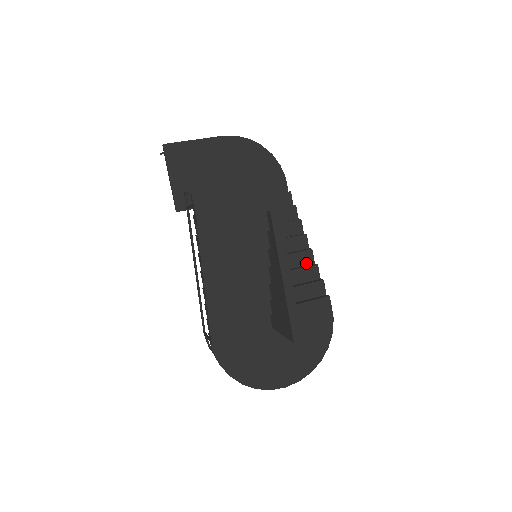
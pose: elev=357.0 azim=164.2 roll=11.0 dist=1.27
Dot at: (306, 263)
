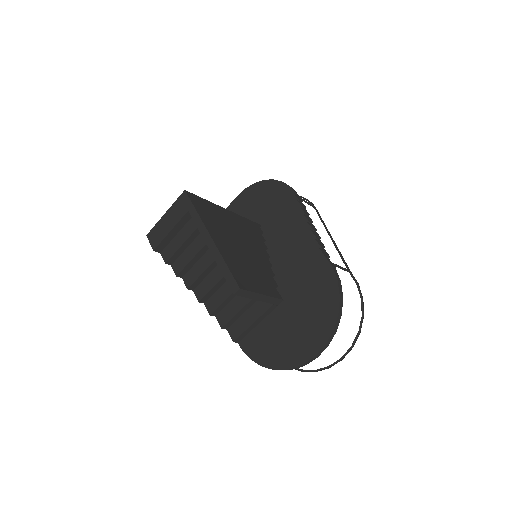
Dot at: occluded
